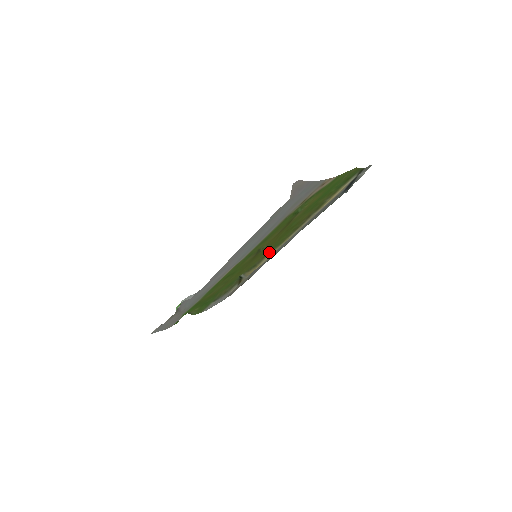
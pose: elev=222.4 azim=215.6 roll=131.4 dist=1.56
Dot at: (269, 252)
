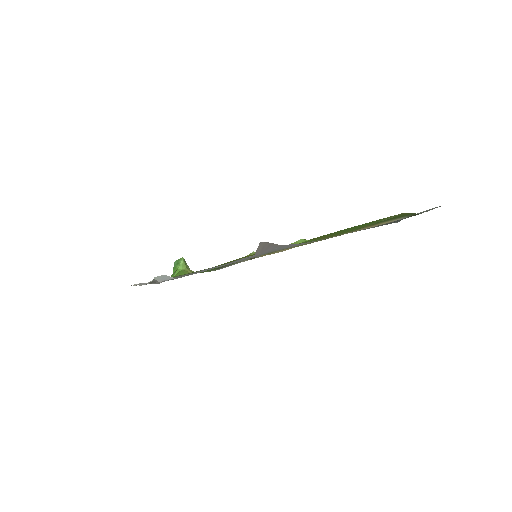
Dot at: occluded
